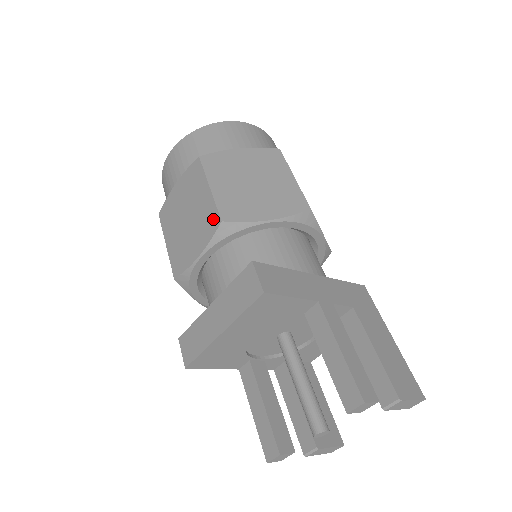
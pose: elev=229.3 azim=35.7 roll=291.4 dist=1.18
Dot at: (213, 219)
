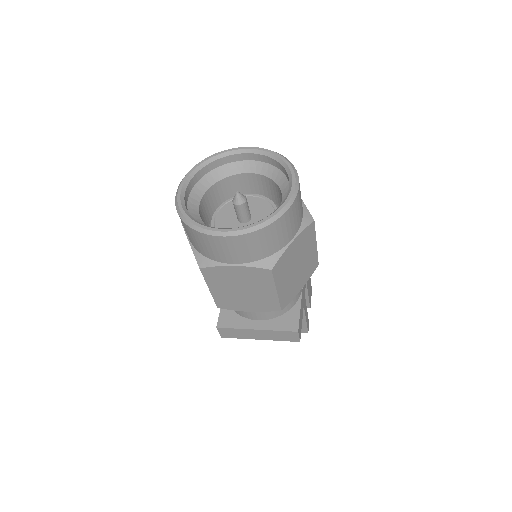
Dot at: (274, 306)
